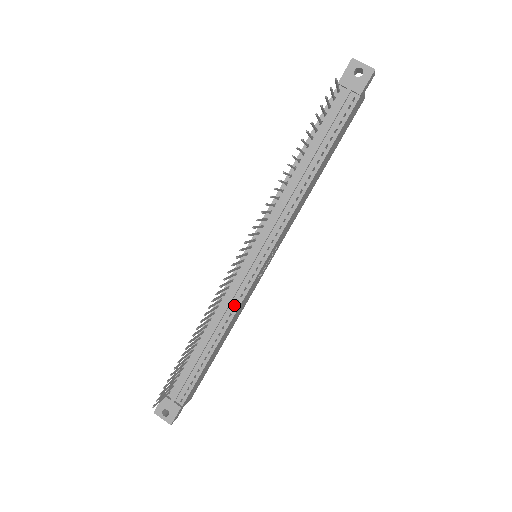
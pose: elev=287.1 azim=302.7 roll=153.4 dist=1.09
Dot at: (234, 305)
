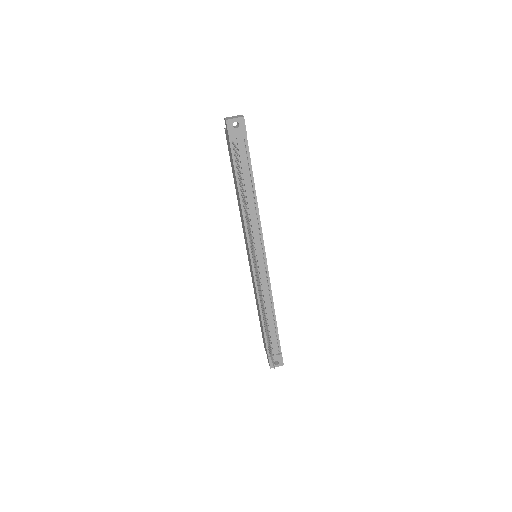
Dot at: (268, 289)
